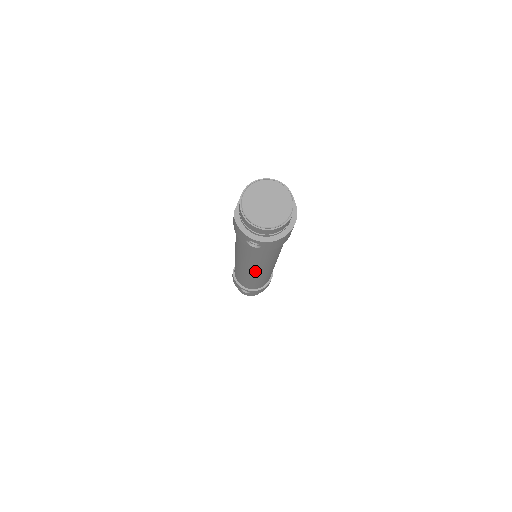
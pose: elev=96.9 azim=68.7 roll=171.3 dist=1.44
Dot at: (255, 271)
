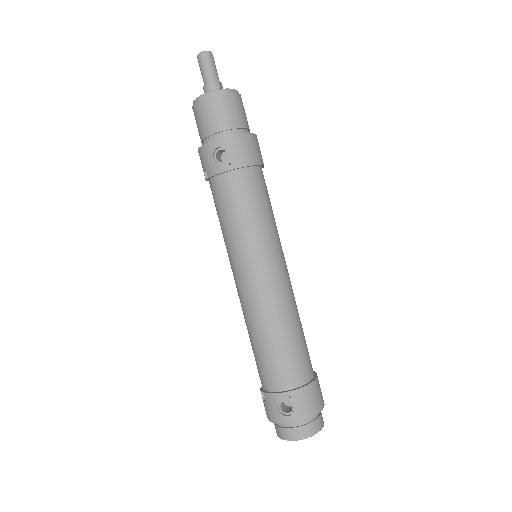
Dot at: occluded
